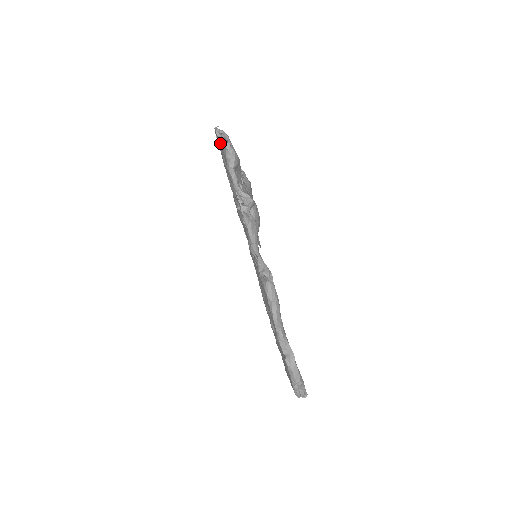
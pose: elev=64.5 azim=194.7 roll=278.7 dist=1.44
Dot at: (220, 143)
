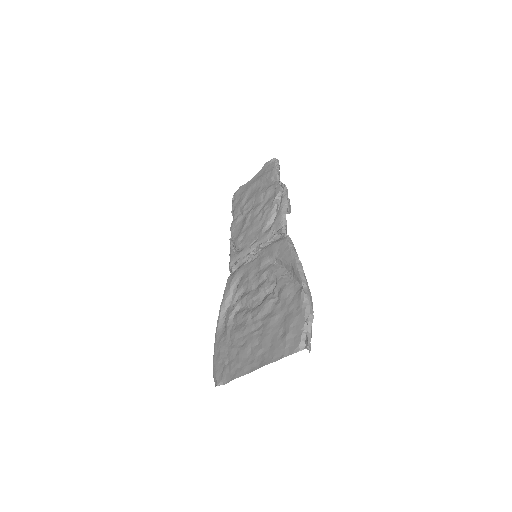
Dot at: (261, 171)
